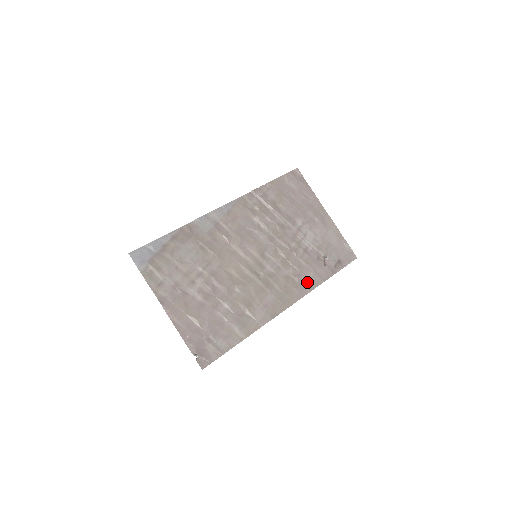
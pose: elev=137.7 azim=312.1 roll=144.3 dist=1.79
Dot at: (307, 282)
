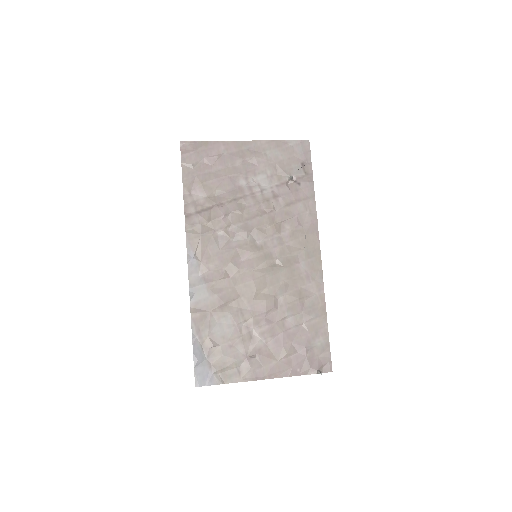
Dot at: (306, 216)
